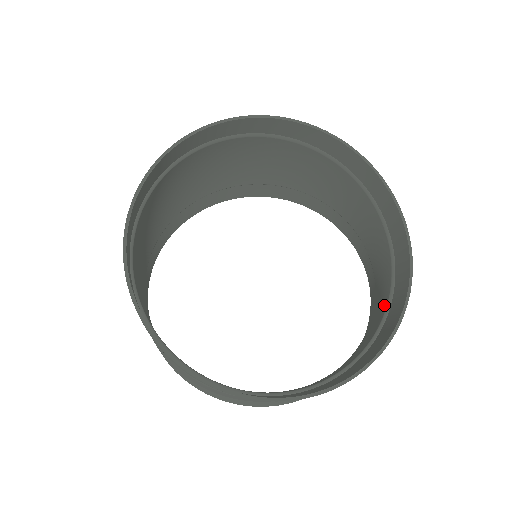
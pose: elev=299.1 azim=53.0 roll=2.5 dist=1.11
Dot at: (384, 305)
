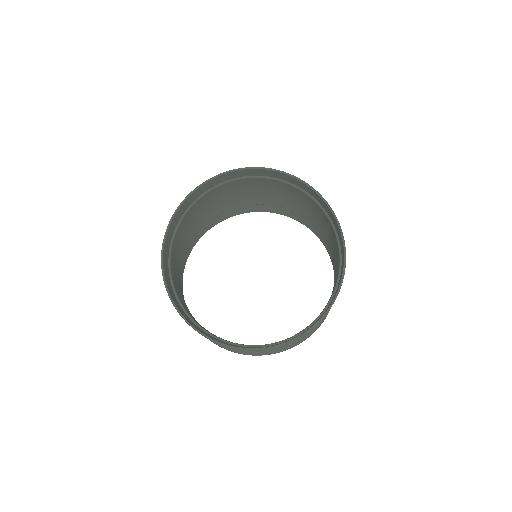
Dot at: occluded
